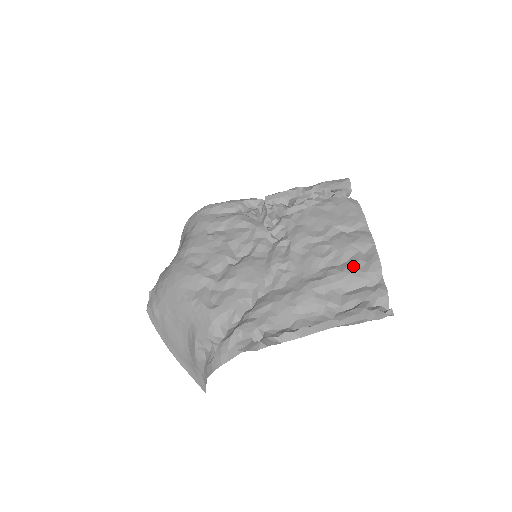
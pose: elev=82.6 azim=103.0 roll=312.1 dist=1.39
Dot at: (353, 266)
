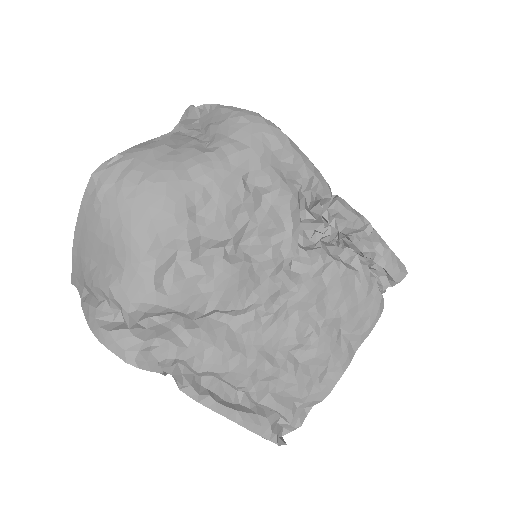
Dot at: (308, 379)
